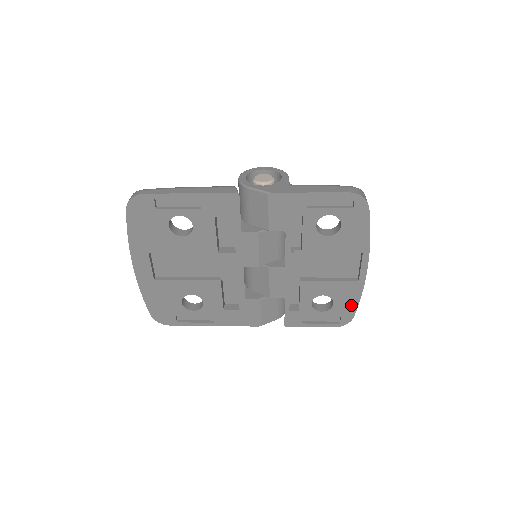
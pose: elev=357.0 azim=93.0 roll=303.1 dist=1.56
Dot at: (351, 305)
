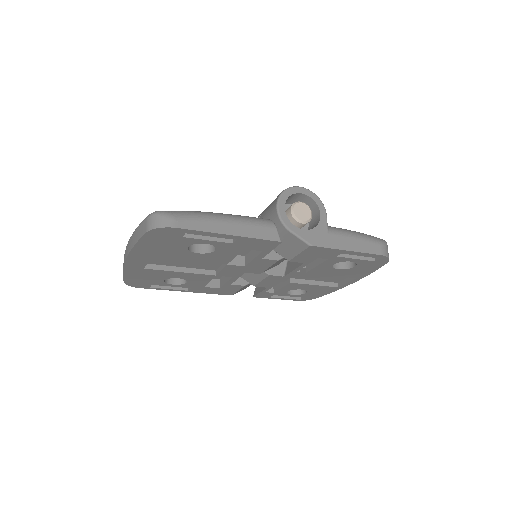
Dot at: (319, 294)
